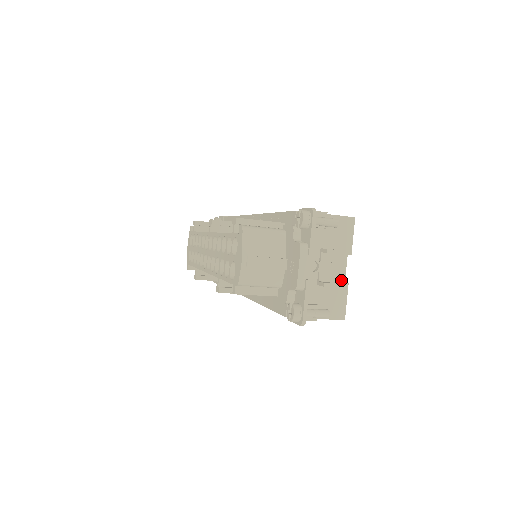
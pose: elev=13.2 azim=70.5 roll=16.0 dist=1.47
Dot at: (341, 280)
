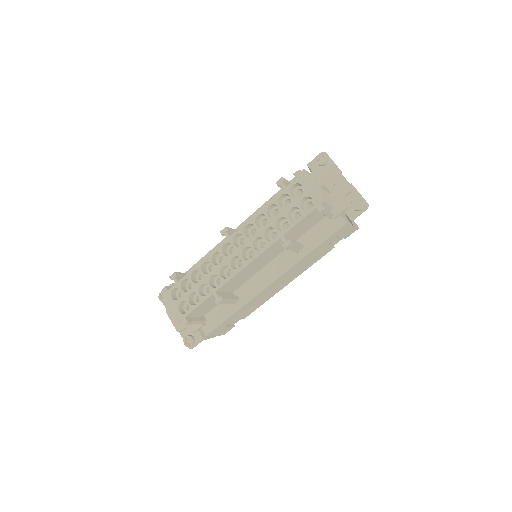
Dot at: occluded
